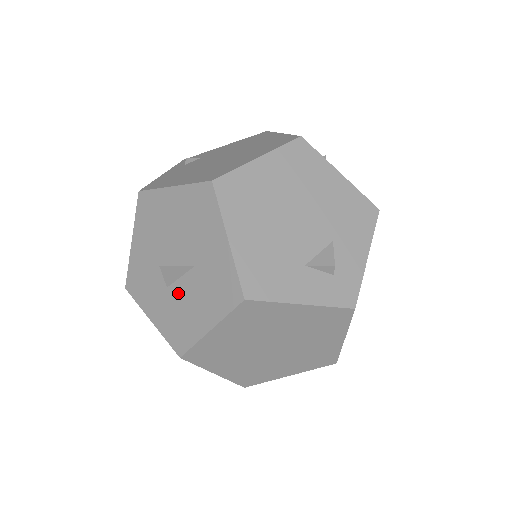
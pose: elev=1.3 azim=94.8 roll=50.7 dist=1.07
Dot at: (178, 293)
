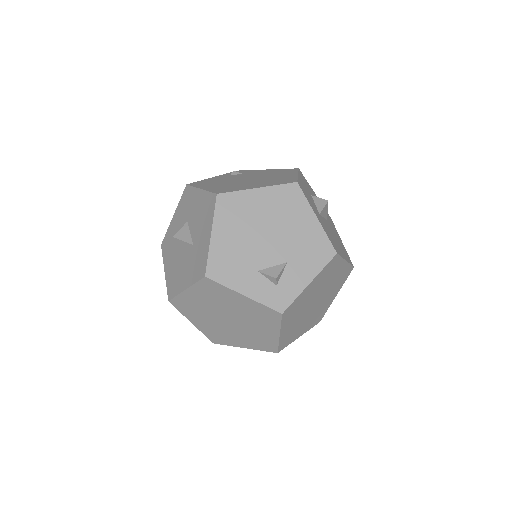
Dot at: (181, 259)
